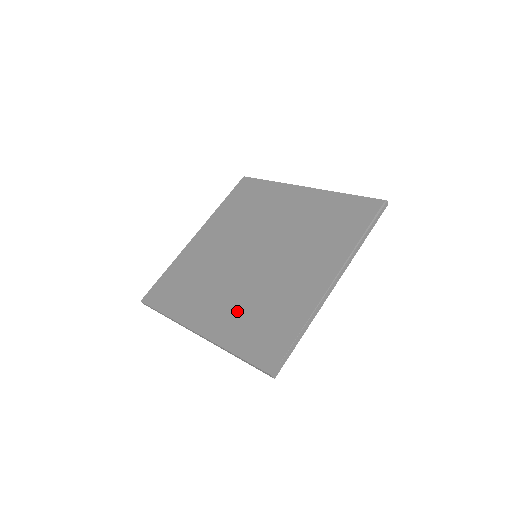
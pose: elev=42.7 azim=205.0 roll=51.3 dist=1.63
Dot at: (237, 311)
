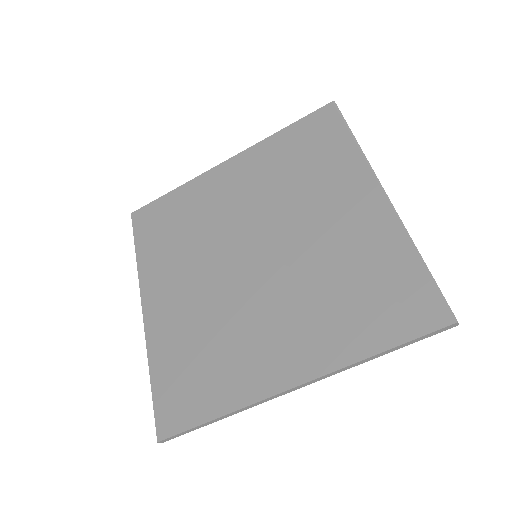
Dot at: (316, 316)
